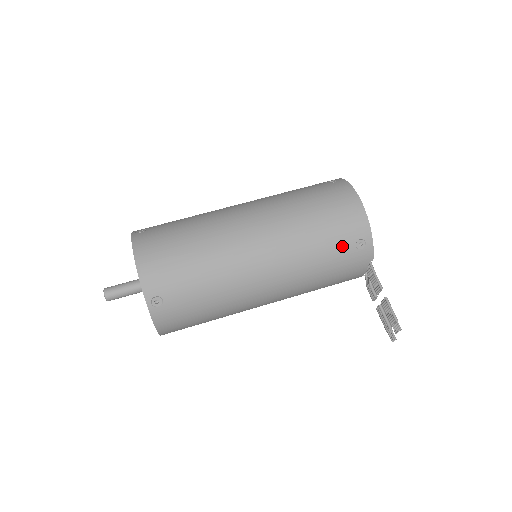
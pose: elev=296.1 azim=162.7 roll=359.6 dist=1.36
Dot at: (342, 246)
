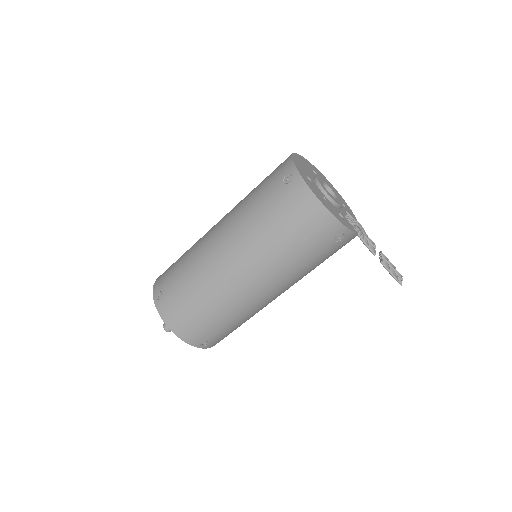
Dot at: (323, 248)
